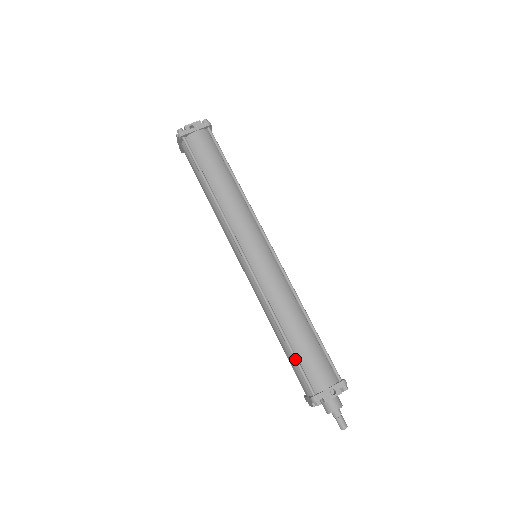
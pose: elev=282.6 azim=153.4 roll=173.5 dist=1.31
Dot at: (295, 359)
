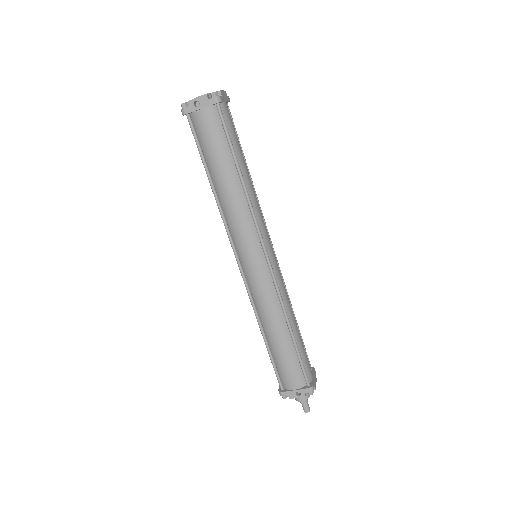
Dot at: (271, 361)
